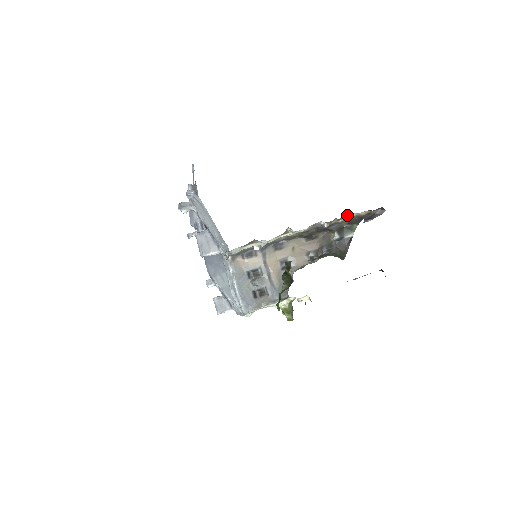
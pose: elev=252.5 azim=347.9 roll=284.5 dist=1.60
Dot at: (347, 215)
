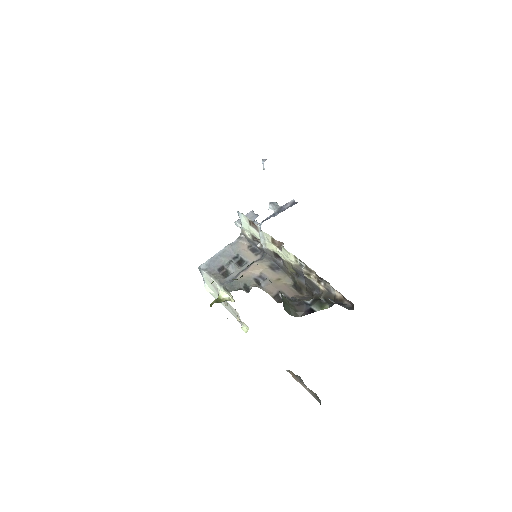
Dot at: (328, 285)
